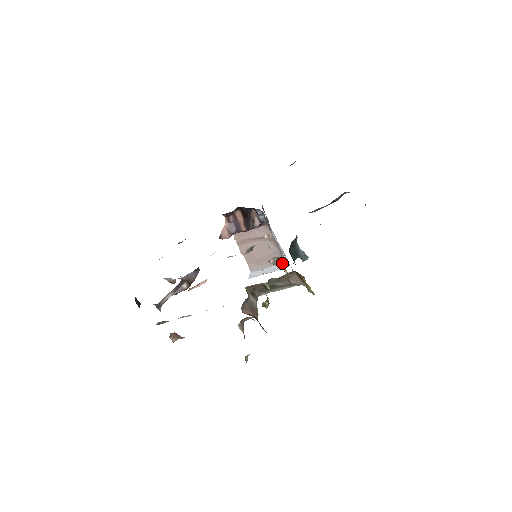
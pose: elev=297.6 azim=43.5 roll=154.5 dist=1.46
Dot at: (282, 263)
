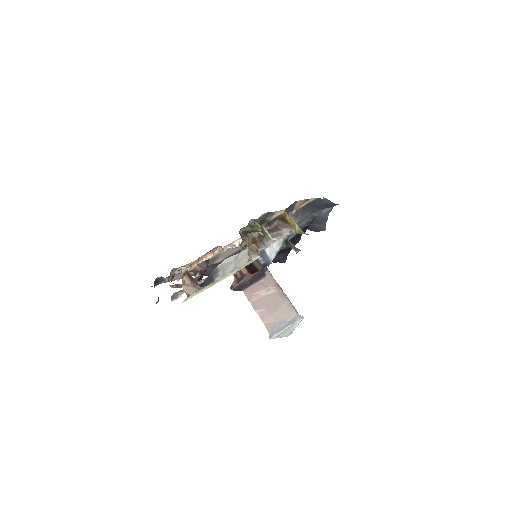
Dot at: occluded
